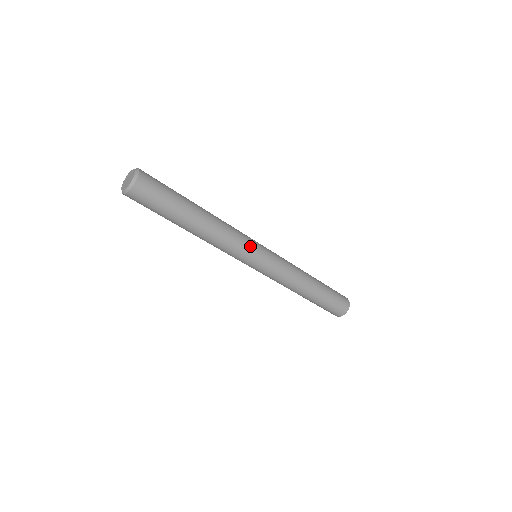
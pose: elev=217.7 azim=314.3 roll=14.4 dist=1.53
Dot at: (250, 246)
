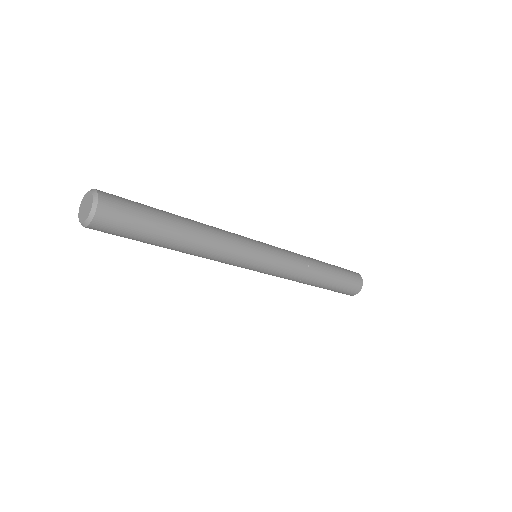
Dot at: (244, 262)
